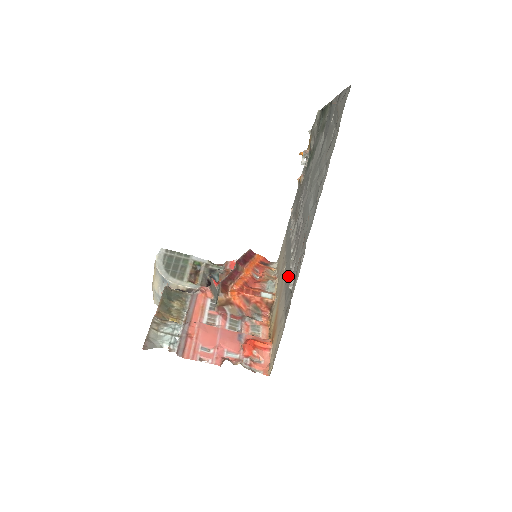
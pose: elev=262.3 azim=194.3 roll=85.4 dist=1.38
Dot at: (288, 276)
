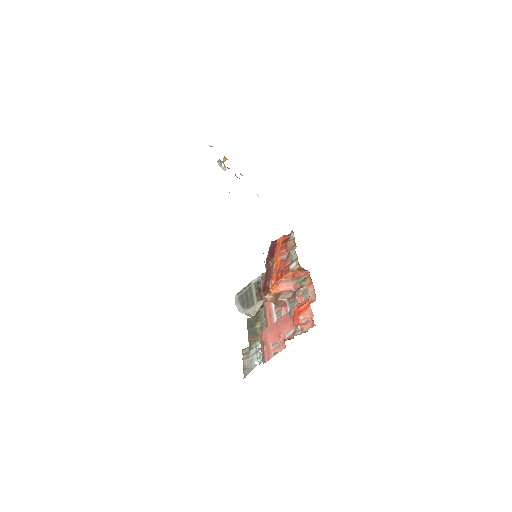
Dot at: occluded
